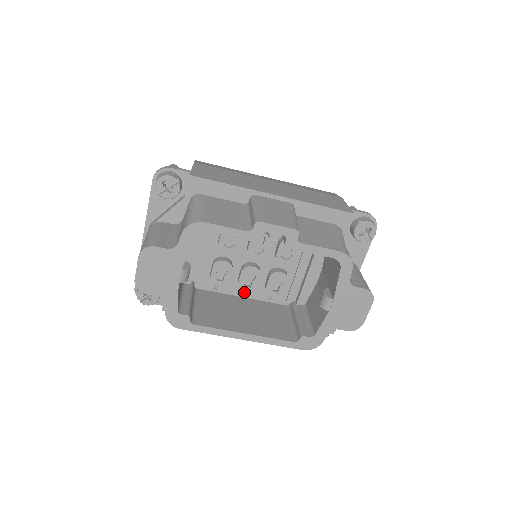
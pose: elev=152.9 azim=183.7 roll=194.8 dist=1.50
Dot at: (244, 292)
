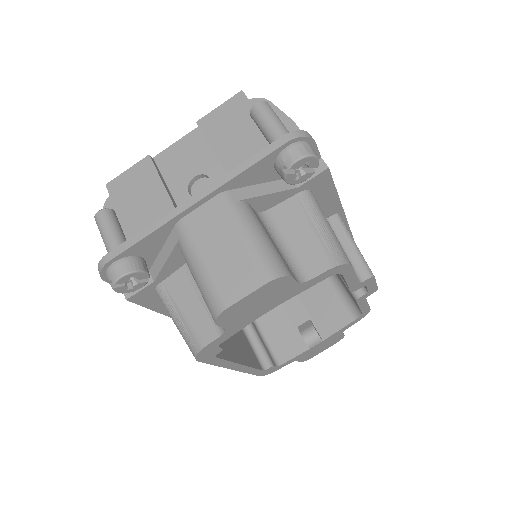
Dot at: occluded
